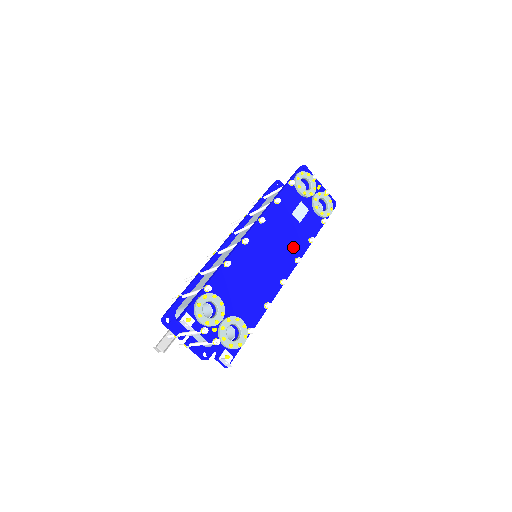
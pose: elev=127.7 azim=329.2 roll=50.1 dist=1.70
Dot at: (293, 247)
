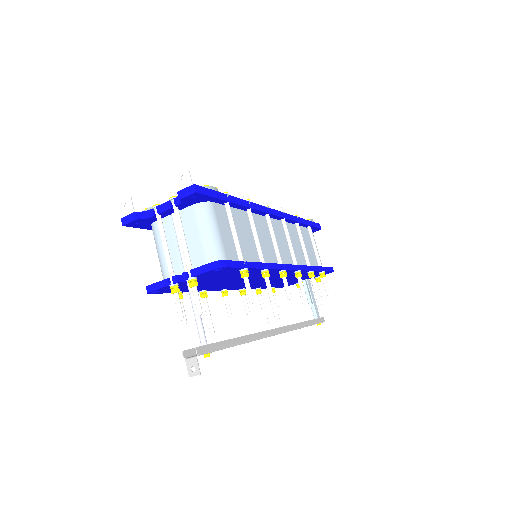
Dot at: occluded
